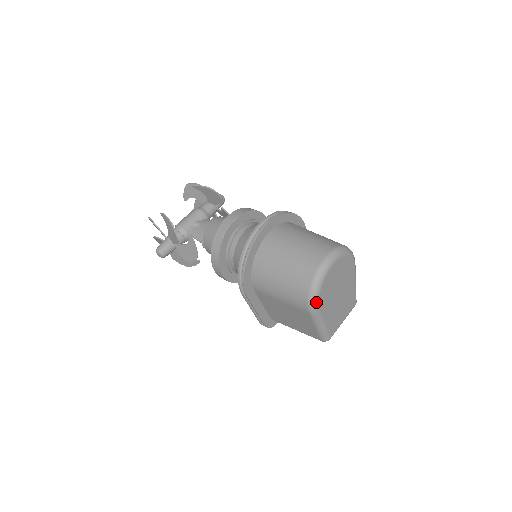
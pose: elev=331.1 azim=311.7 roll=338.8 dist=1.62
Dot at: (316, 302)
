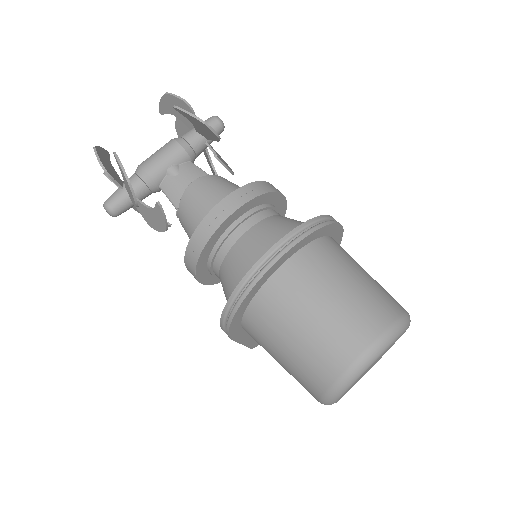
Dot at: (335, 400)
